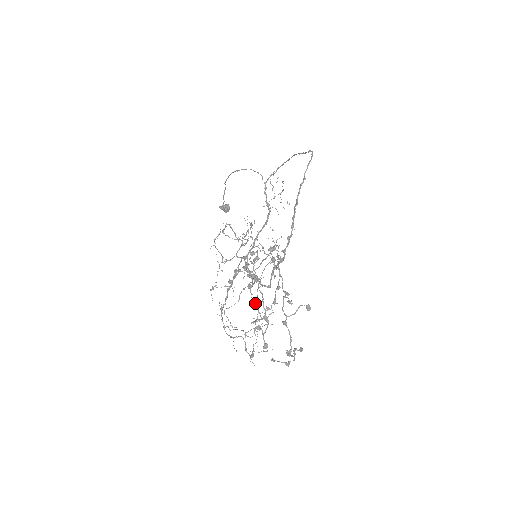
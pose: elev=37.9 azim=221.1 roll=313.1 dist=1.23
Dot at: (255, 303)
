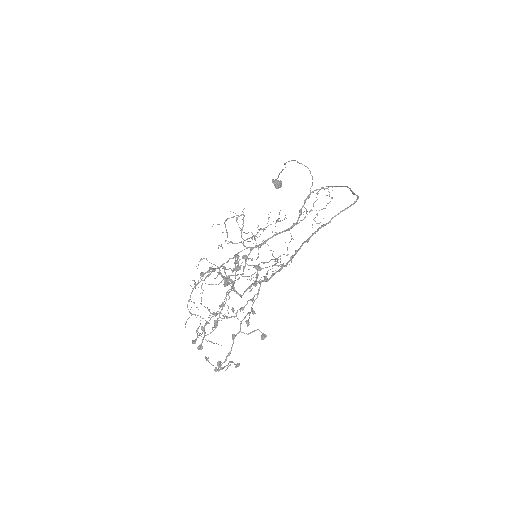
Dot at: (229, 296)
